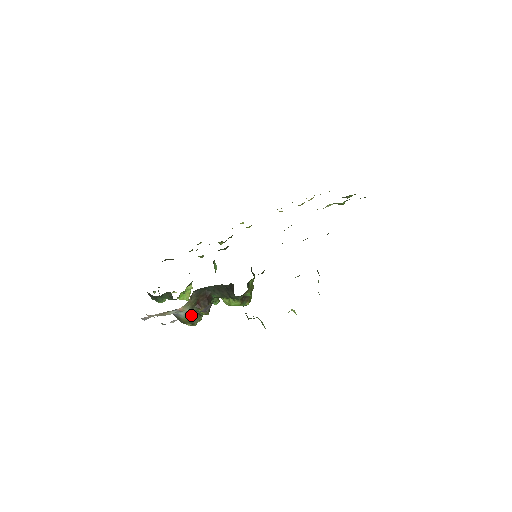
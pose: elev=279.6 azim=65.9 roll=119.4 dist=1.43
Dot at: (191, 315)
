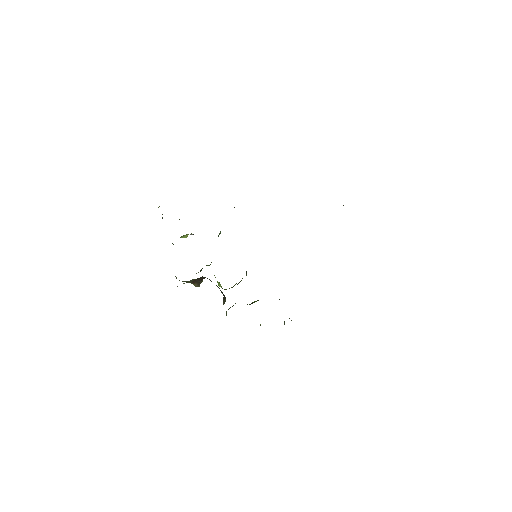
Dot at: (184, 281)
